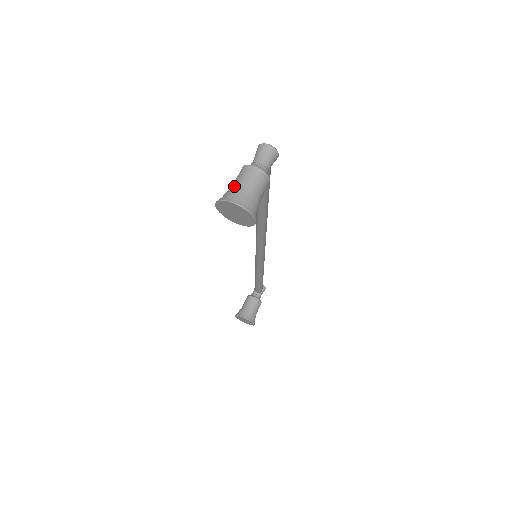
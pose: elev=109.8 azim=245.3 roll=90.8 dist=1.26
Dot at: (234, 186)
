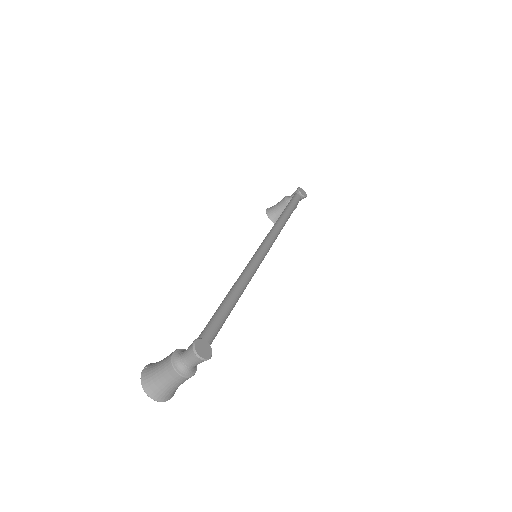
Dot at: (156, 375)
